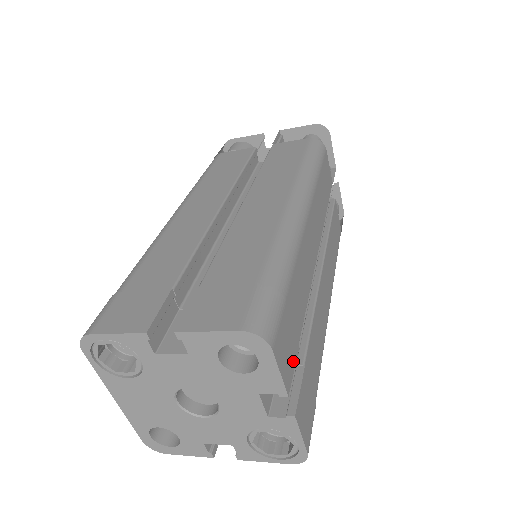
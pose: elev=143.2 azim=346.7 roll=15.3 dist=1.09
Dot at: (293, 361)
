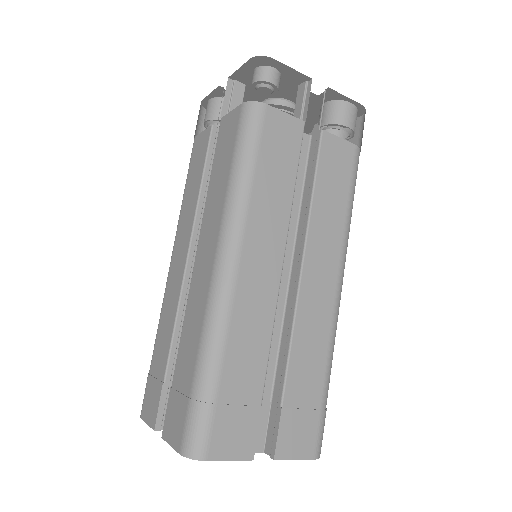
Dot at: (253, 429)
